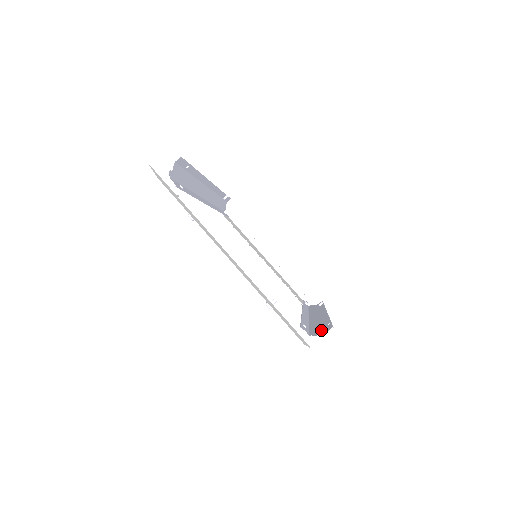
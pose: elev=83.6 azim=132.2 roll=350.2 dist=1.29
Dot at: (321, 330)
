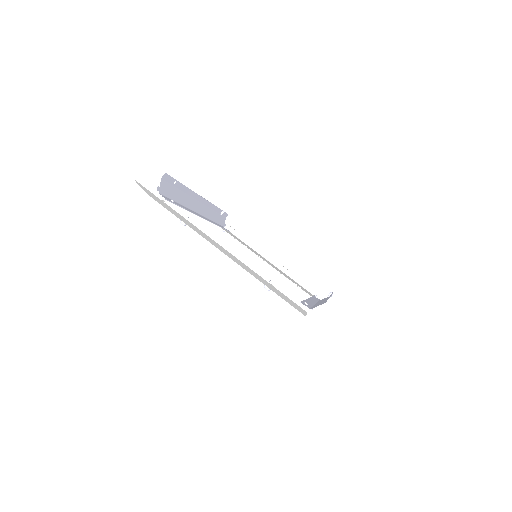
Dot at: occluded
